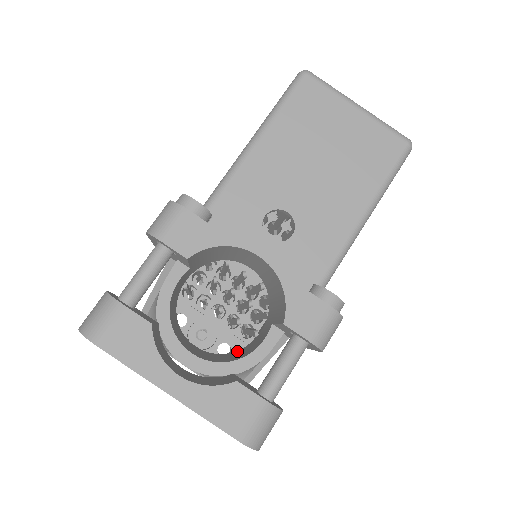
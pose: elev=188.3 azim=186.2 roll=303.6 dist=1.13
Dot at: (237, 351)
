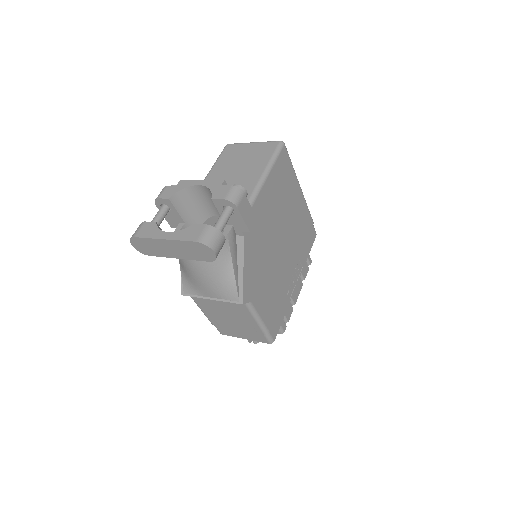
Dot at: occluded
